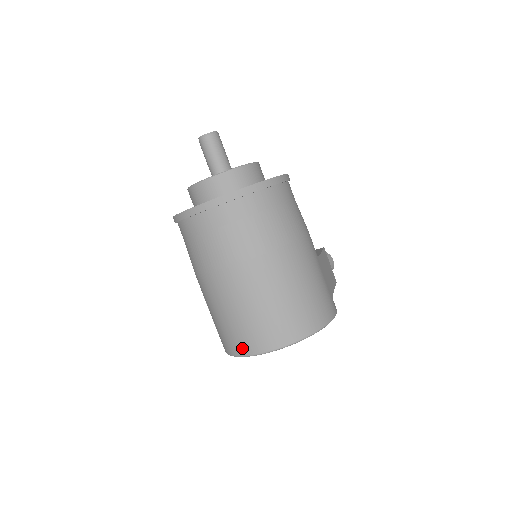
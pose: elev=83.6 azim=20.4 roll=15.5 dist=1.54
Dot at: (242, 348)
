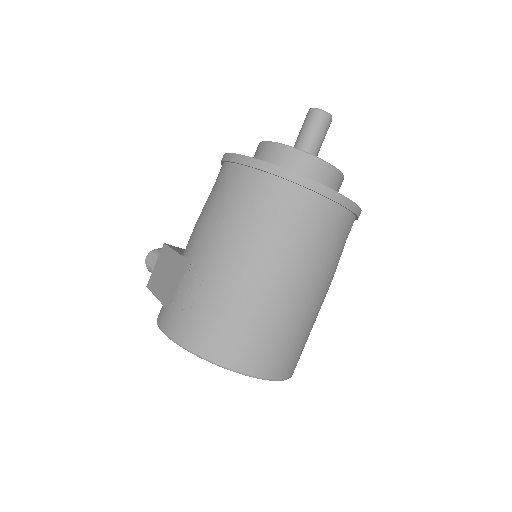
Dot at: (236, 359)
